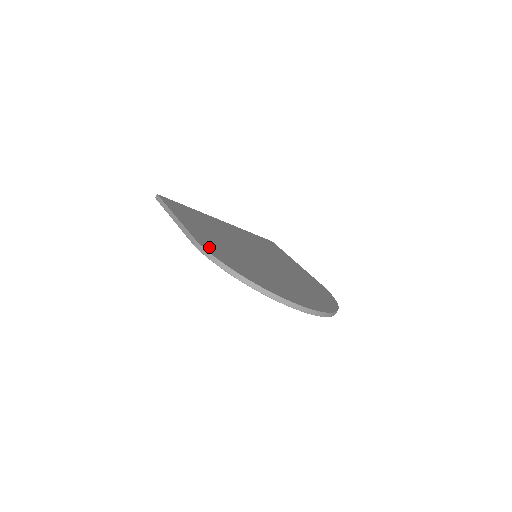
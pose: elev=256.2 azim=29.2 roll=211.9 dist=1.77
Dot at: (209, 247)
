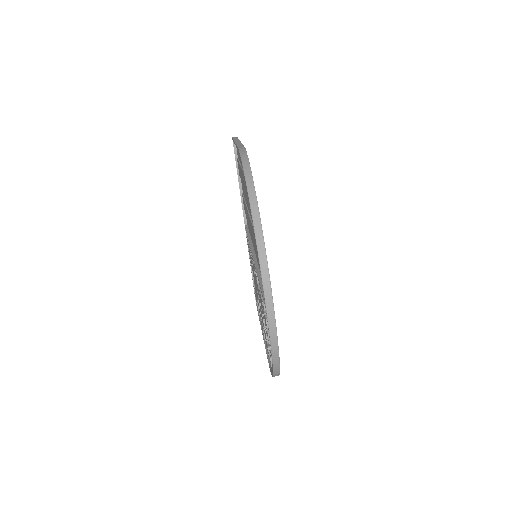
Dot at: occluded
